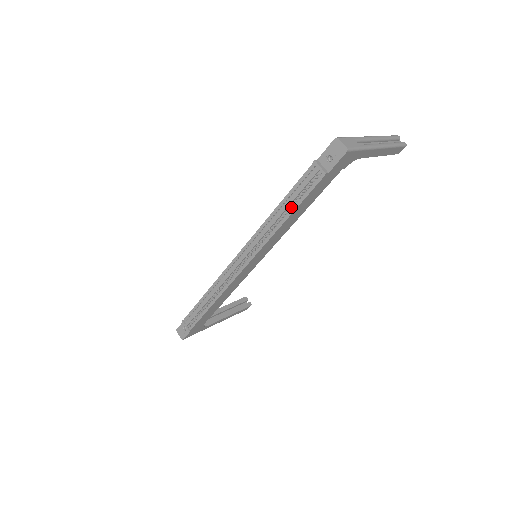
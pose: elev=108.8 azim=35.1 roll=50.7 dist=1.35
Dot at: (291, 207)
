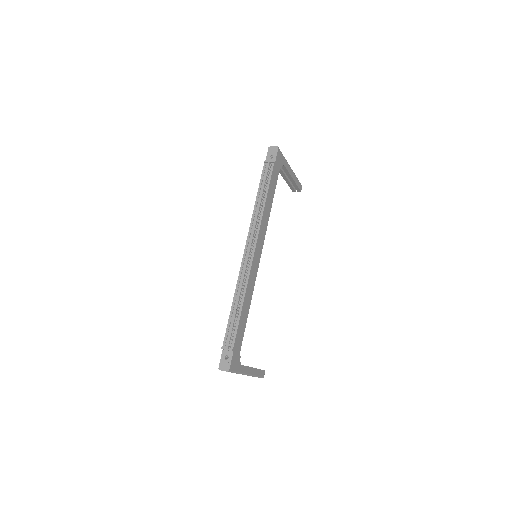
Dot at: (265, 191)
